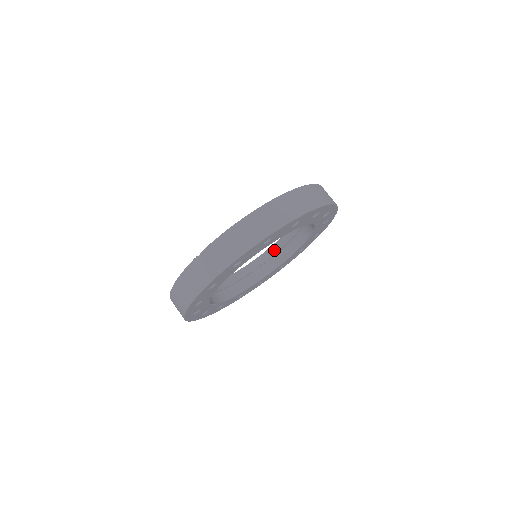
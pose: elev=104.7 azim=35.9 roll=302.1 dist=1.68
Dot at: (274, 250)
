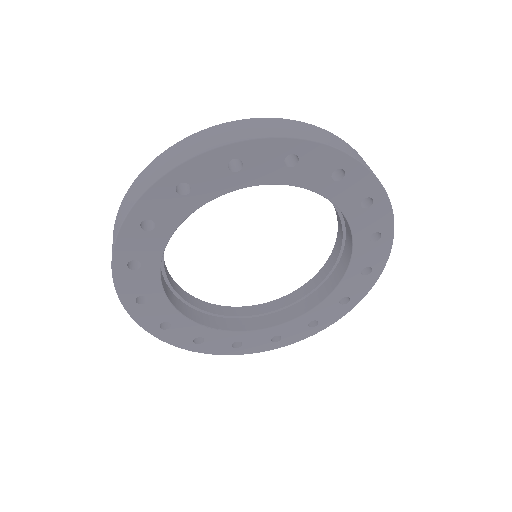
Dot at: (326, 270)
